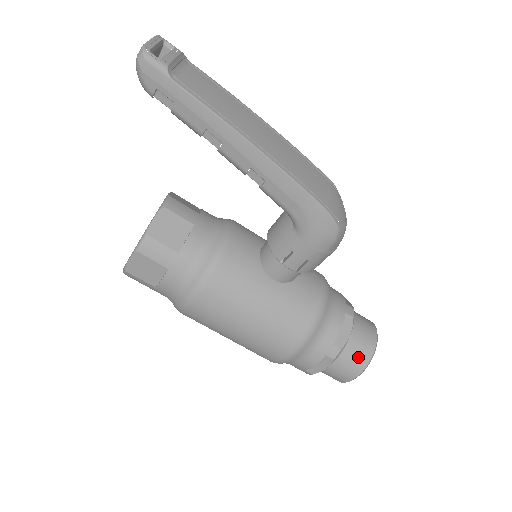
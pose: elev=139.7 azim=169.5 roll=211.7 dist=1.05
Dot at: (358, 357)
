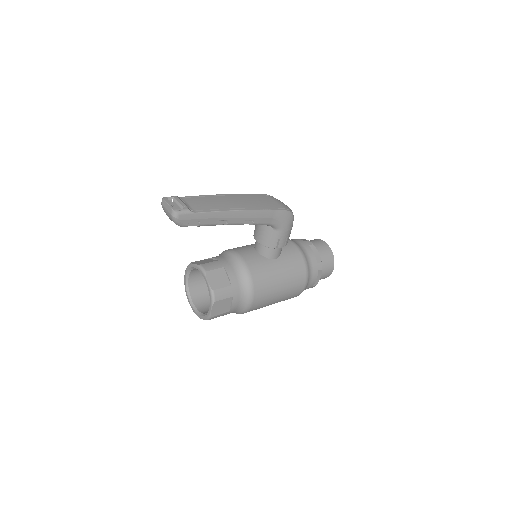
Dot at: (328, 259)
